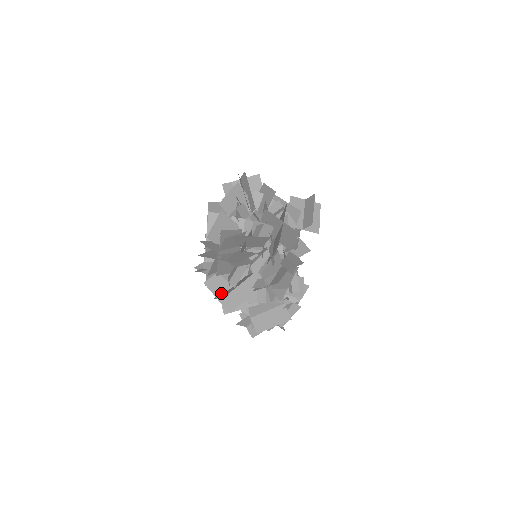
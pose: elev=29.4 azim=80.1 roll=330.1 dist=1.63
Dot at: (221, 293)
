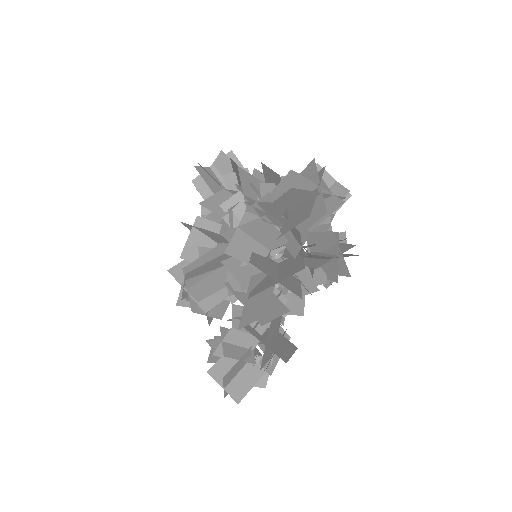
Dot at: (275, 277)
